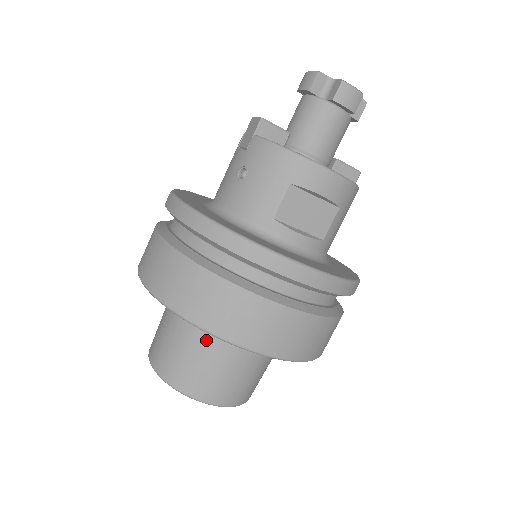
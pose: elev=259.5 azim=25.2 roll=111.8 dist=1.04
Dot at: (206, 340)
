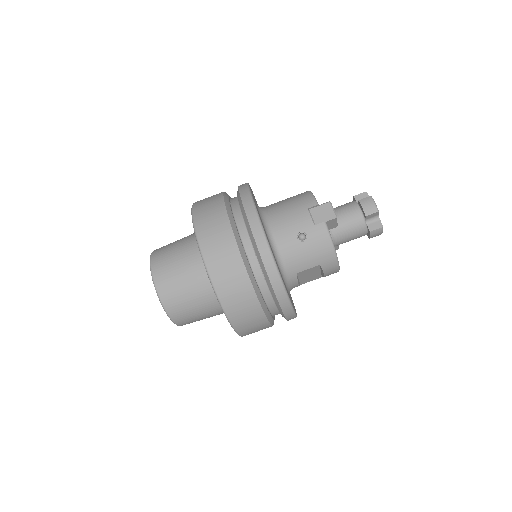
Dot at: (207, 301)
